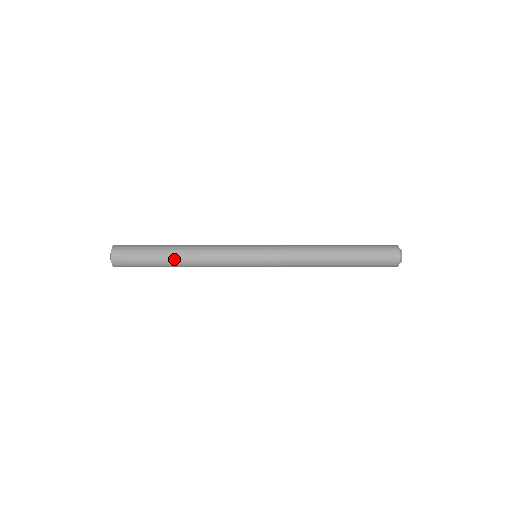
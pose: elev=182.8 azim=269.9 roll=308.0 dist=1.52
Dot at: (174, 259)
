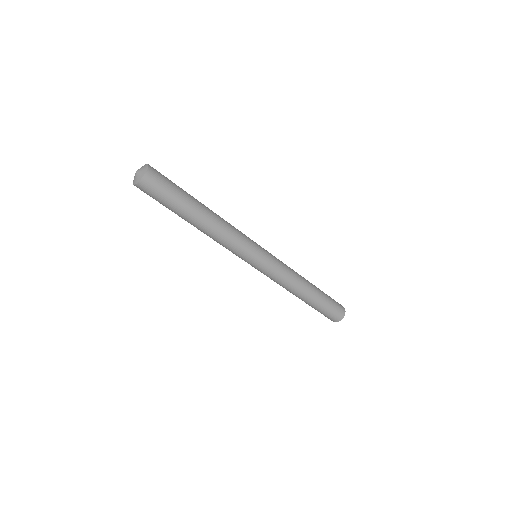
Dot at: (203, 204)
